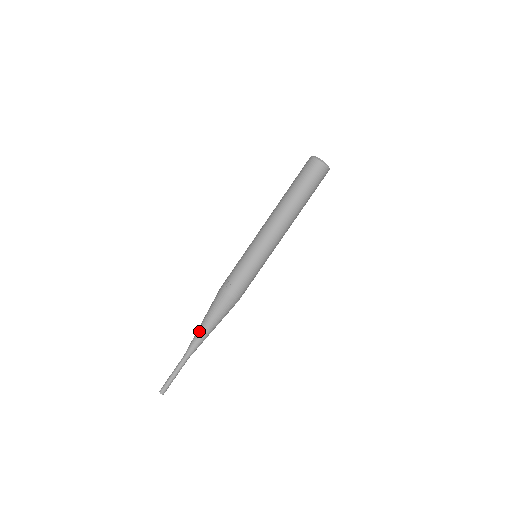
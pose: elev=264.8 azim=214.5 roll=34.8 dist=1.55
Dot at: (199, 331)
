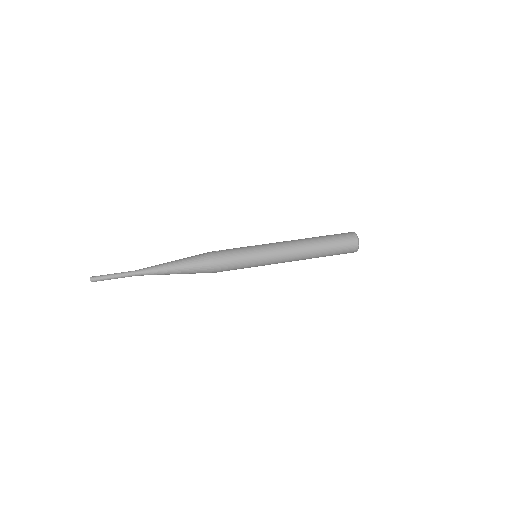
Dot at: (166, 263)
